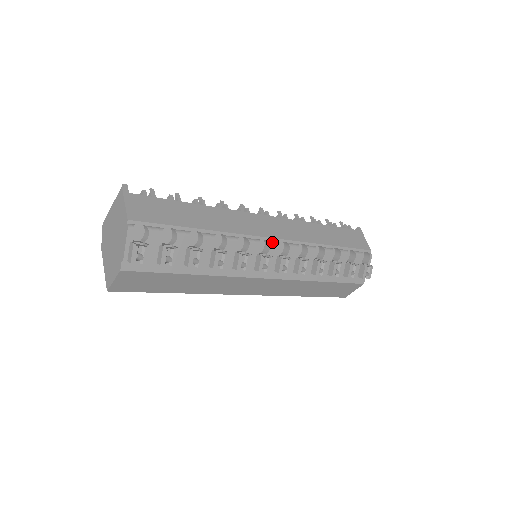
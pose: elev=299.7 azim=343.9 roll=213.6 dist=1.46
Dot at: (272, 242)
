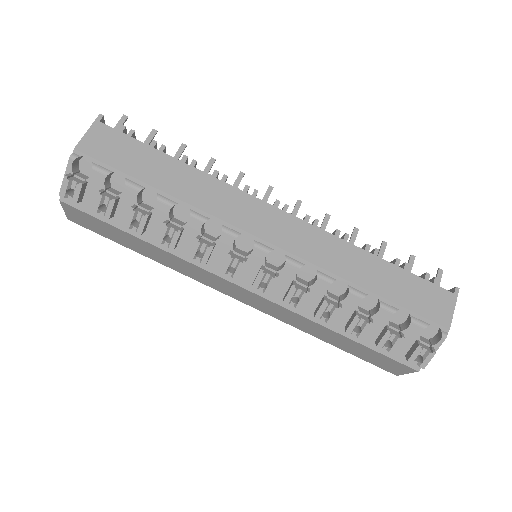
Dot at: (259, 244)
